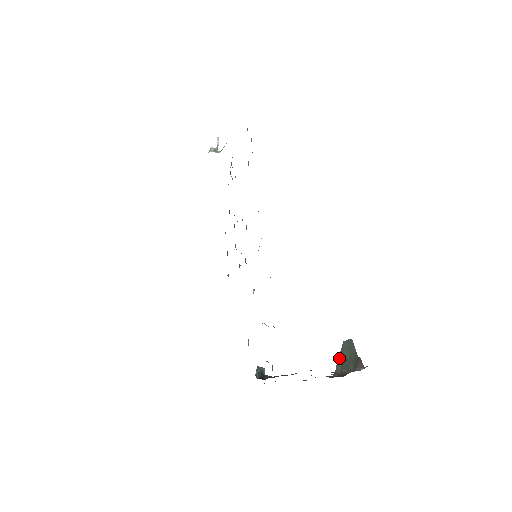
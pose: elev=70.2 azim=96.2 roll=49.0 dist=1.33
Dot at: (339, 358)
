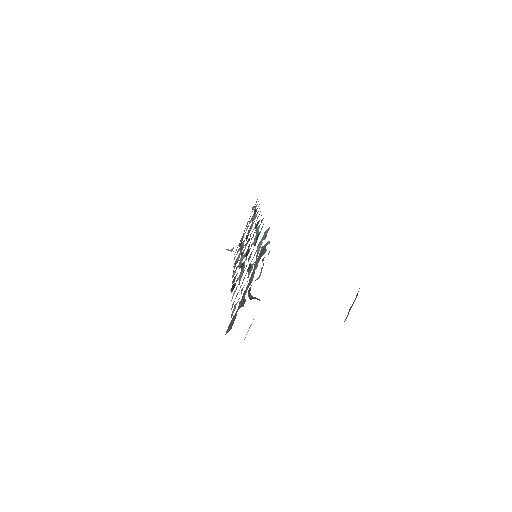
Dot at: (347, 315)
